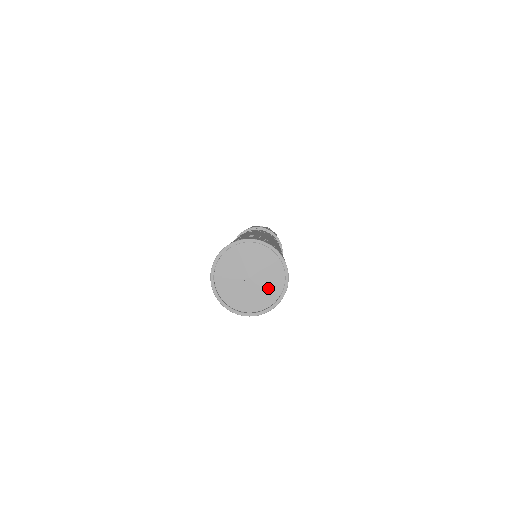
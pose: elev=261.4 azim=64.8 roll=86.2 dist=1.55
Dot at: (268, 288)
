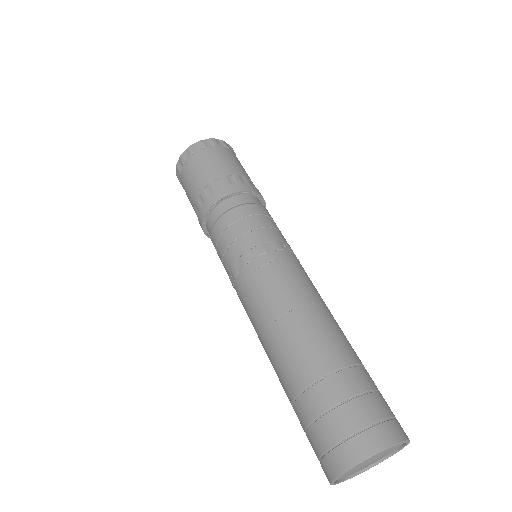
Dot at: (391, 450)
